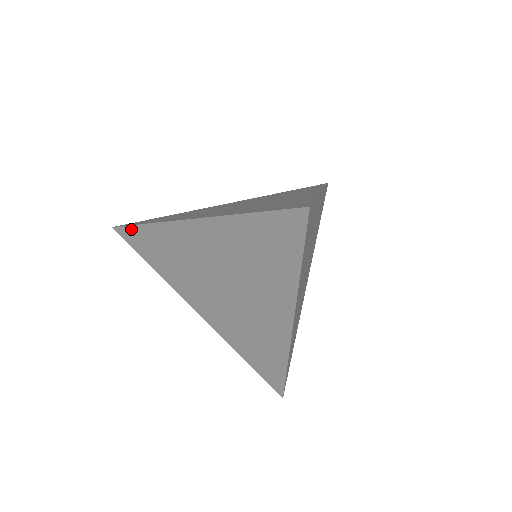
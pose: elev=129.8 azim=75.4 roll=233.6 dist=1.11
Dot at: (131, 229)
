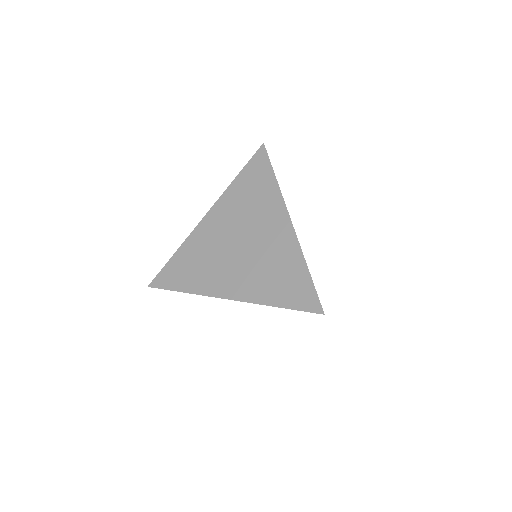
Dot at: occluded
